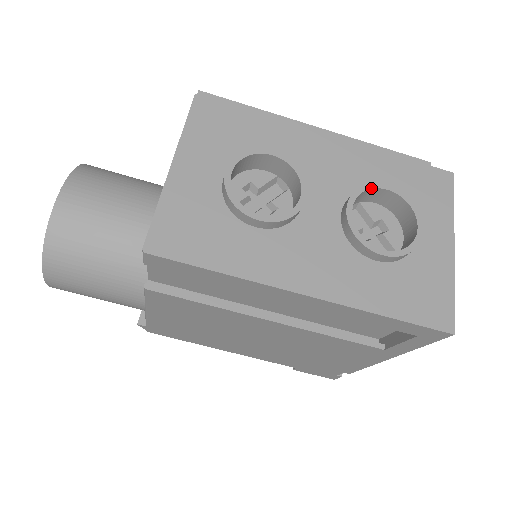
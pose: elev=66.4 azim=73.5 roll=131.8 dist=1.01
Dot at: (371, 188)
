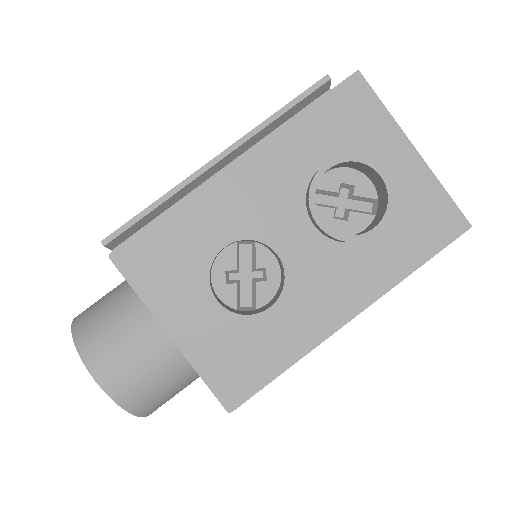
Dot at: (317, 183)
